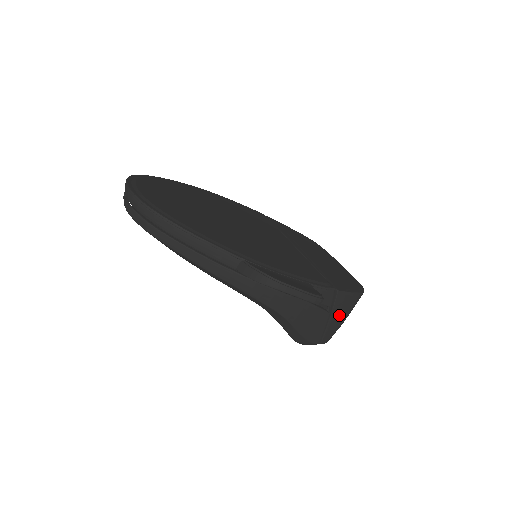
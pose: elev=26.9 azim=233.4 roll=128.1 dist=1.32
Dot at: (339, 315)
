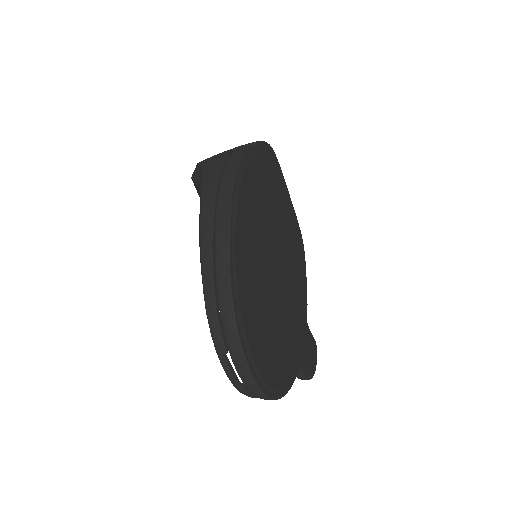
Dot at: occluded
